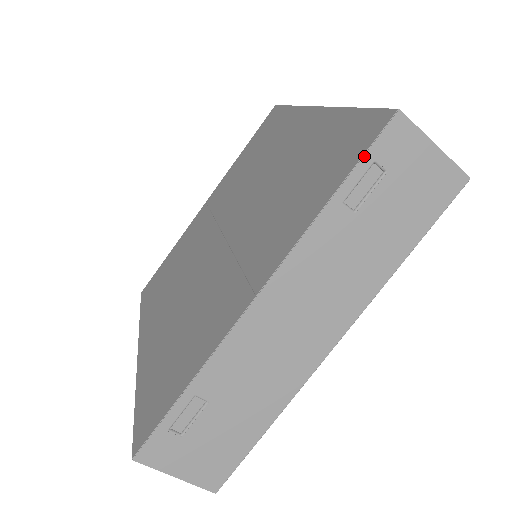
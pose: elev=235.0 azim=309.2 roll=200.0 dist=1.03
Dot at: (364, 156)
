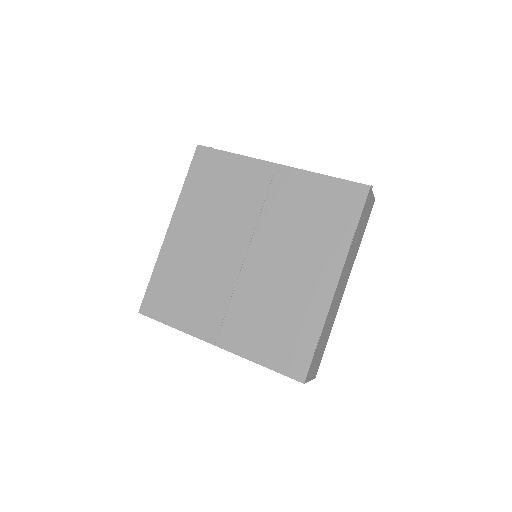
Dot at: (282, 374)
